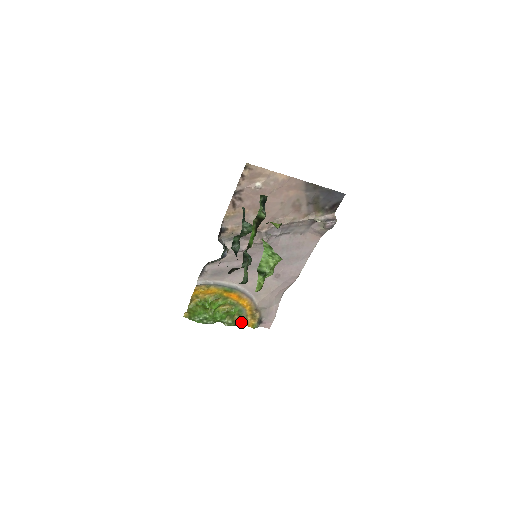
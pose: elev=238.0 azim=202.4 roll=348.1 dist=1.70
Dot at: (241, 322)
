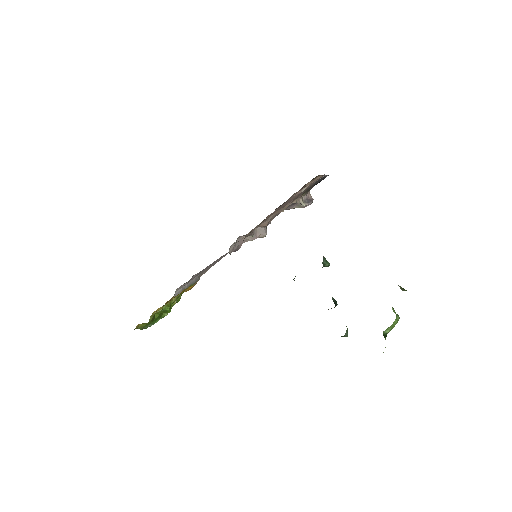
Dot at: occluded
